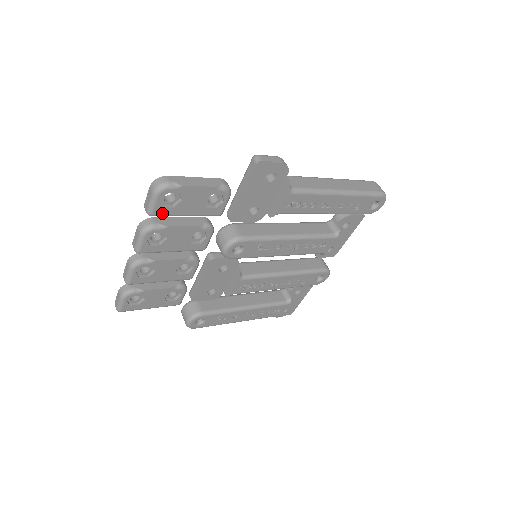
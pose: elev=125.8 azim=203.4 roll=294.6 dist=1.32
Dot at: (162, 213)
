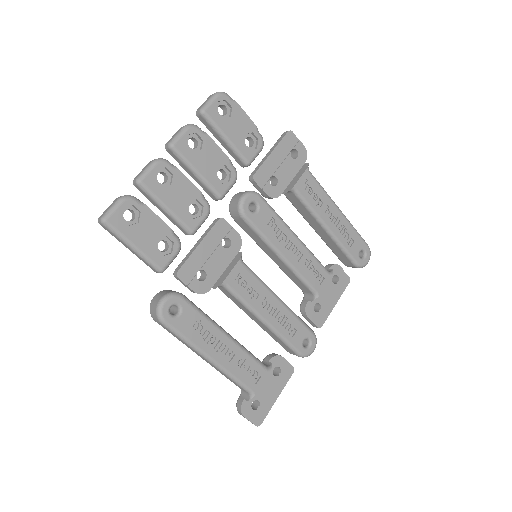
Dot at: (212, 117)
